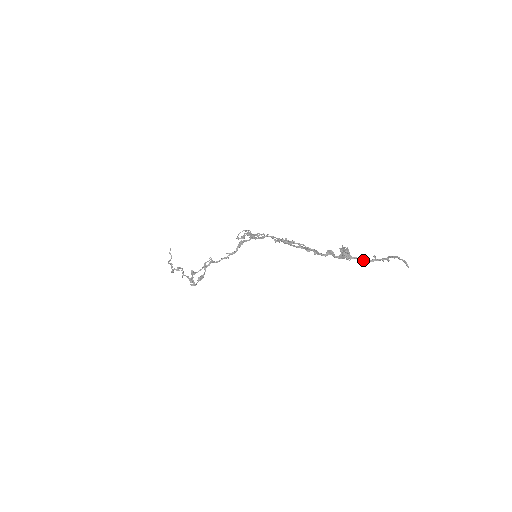
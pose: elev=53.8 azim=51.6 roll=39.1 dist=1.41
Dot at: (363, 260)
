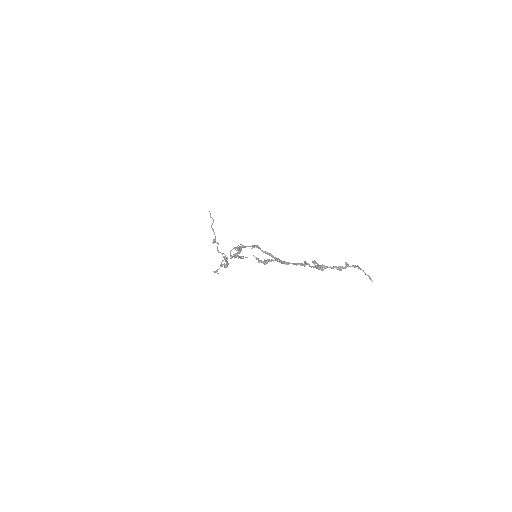
Dot at: occluded
